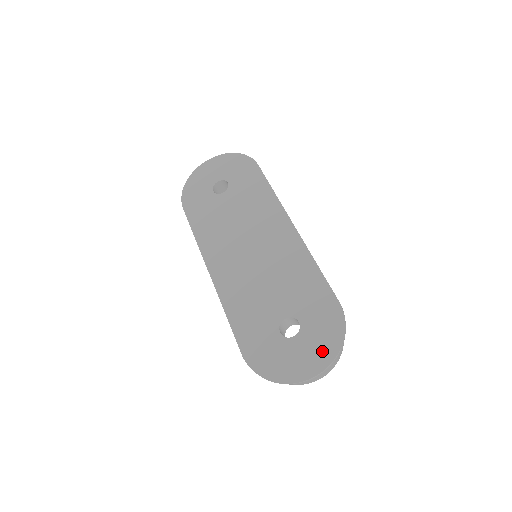
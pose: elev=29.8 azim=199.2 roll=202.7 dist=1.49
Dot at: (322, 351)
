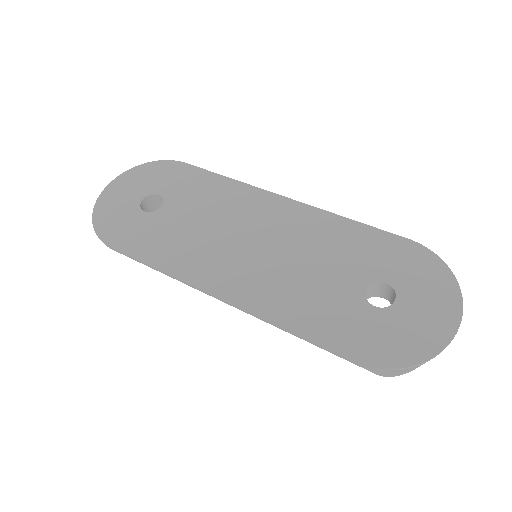
Dot at: (441, 295)
